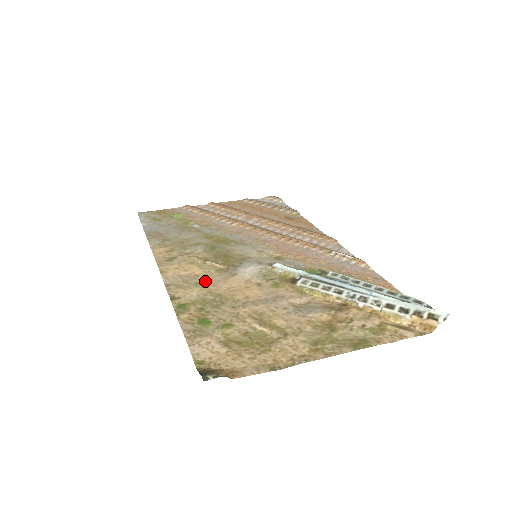
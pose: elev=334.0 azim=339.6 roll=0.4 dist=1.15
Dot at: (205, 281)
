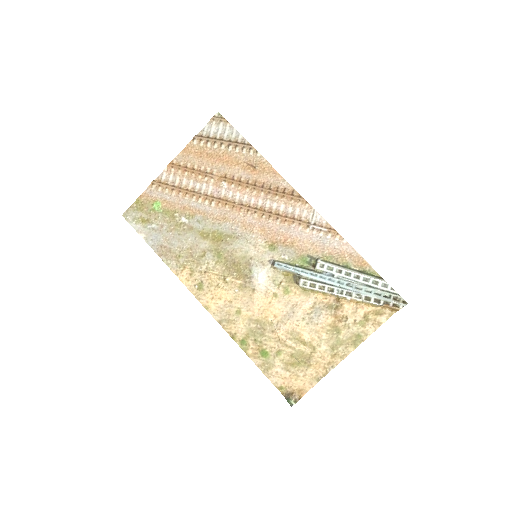
Dot at: (240, 307)
